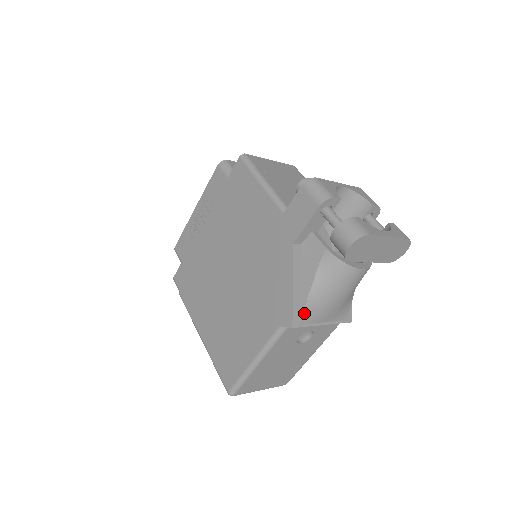
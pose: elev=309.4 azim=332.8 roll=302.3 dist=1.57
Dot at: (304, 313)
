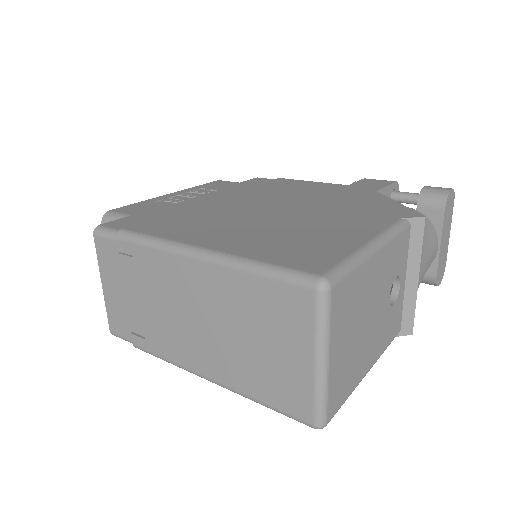
Dot at: occluded
